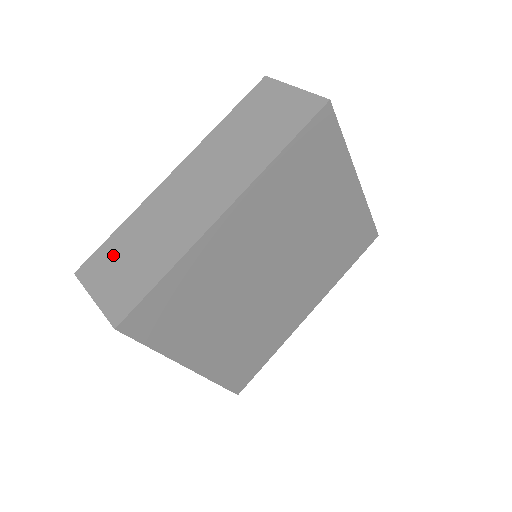
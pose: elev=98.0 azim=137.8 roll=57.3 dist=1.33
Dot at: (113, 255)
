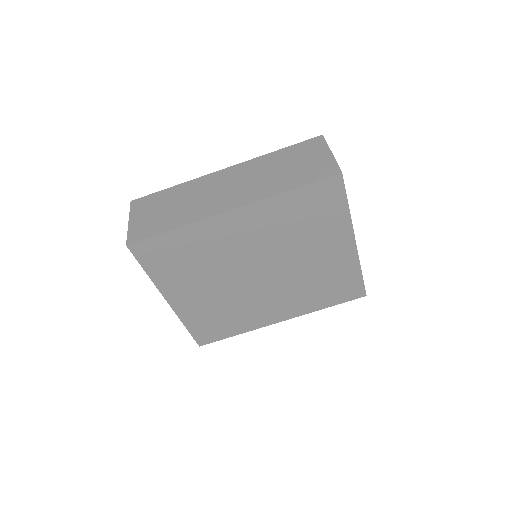
Dot at: (157, 202)
